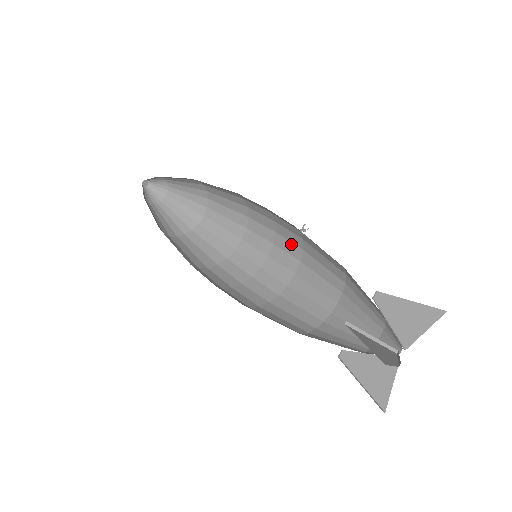
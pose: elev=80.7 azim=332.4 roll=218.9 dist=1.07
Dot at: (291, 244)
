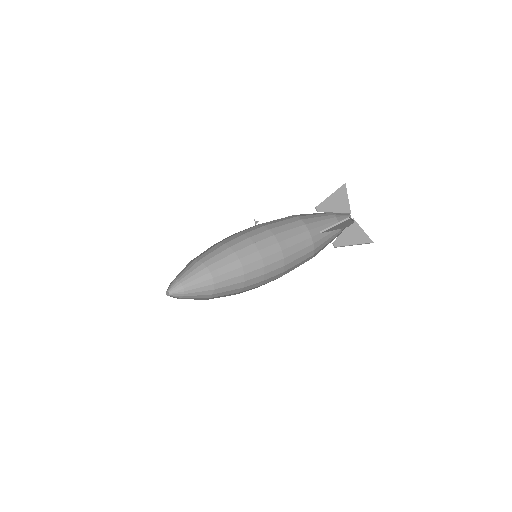
Dot at: (261, 234)
